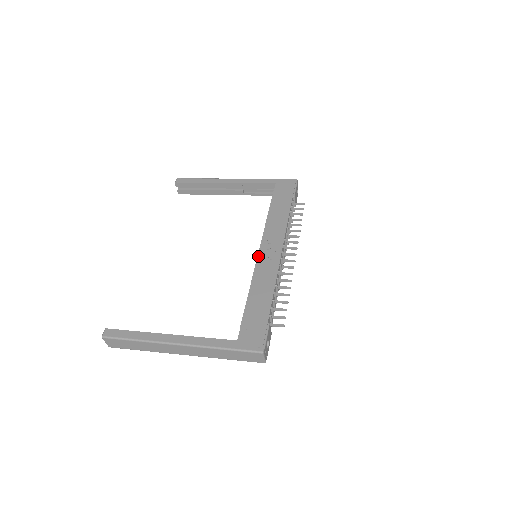
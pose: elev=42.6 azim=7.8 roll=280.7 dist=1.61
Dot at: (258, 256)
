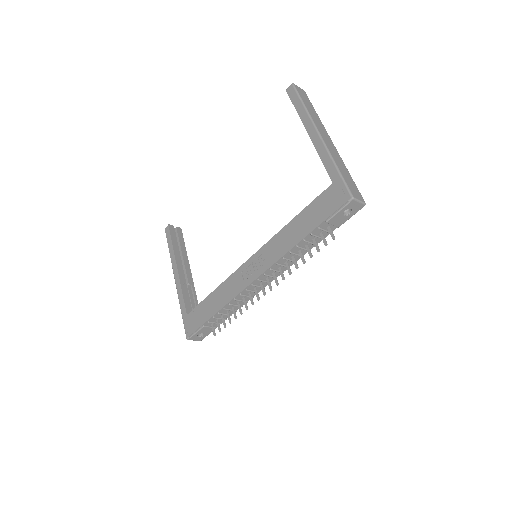
Dot at: (244, 263)
